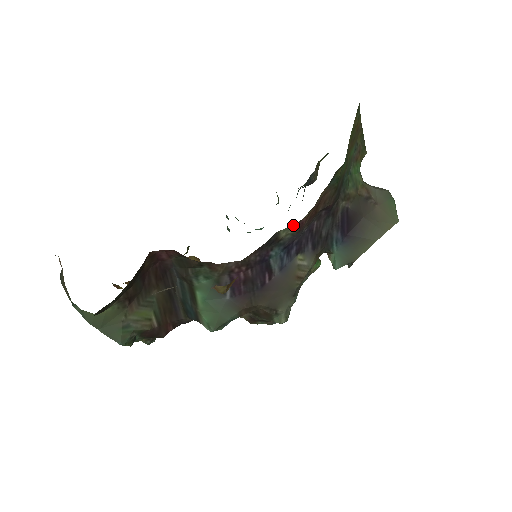
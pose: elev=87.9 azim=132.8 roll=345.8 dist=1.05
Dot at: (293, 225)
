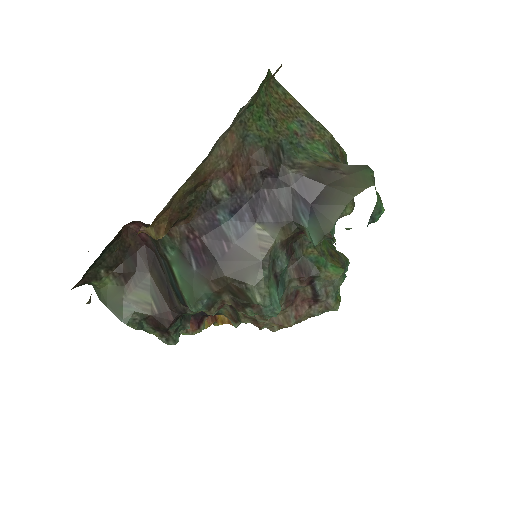
Dot at: (219, 180)
